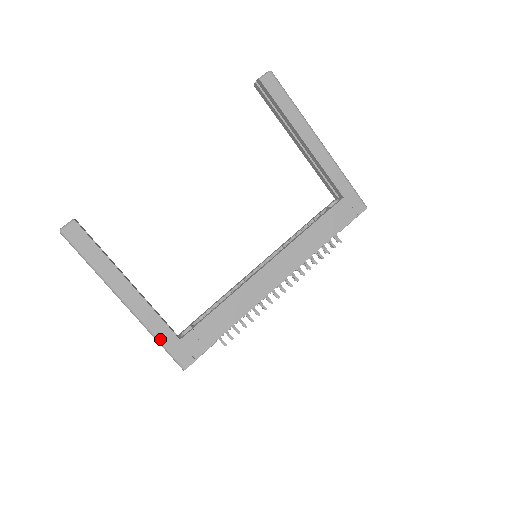
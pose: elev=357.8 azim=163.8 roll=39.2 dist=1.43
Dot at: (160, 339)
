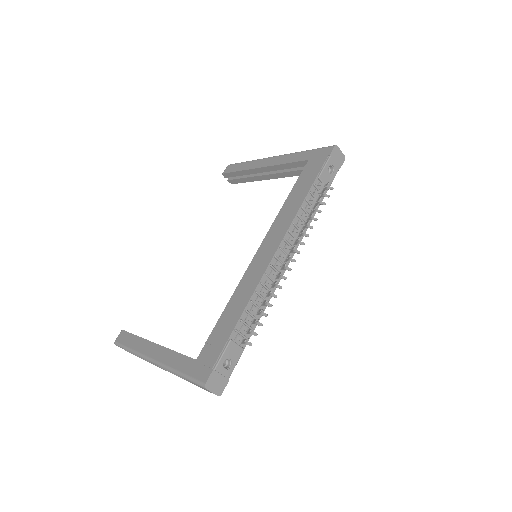
Dot at: (179, 371)
